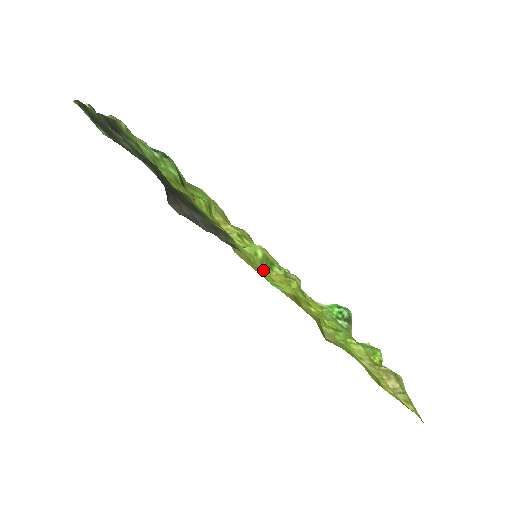
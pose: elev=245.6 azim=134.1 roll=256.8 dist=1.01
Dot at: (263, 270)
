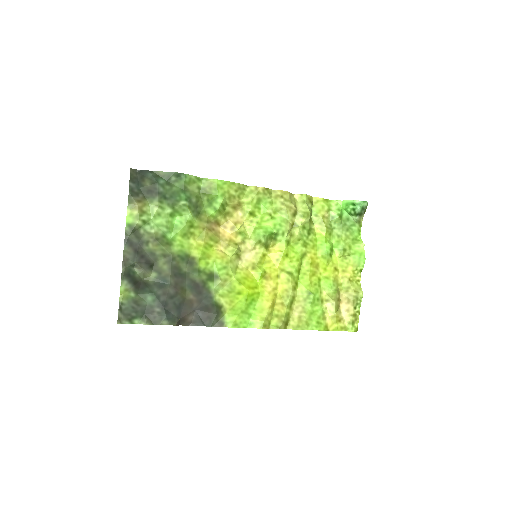
Dot at: (242, 320)
